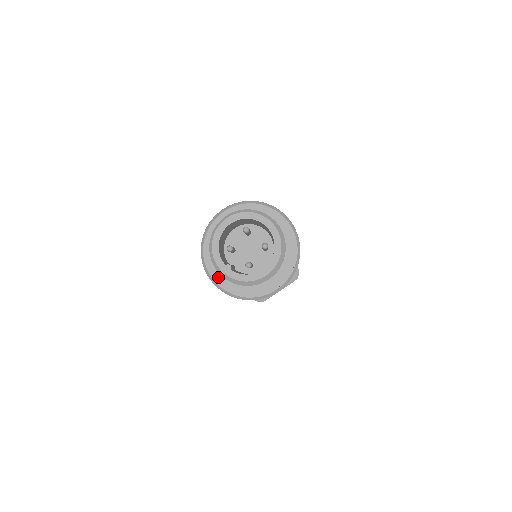
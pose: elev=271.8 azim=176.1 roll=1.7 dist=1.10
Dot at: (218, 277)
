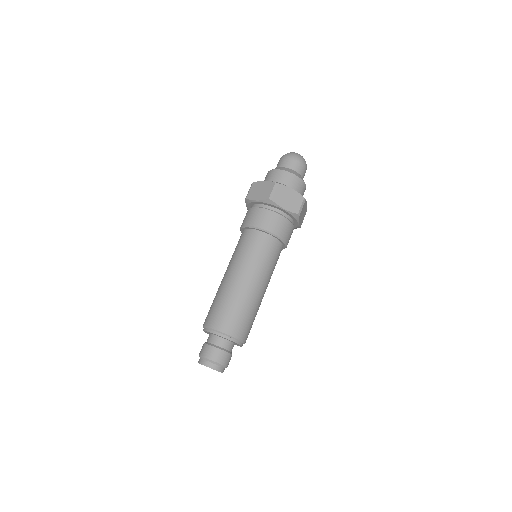
Dot at: occluded
